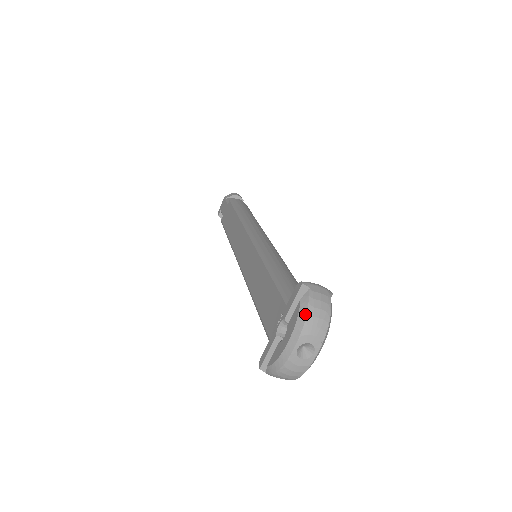
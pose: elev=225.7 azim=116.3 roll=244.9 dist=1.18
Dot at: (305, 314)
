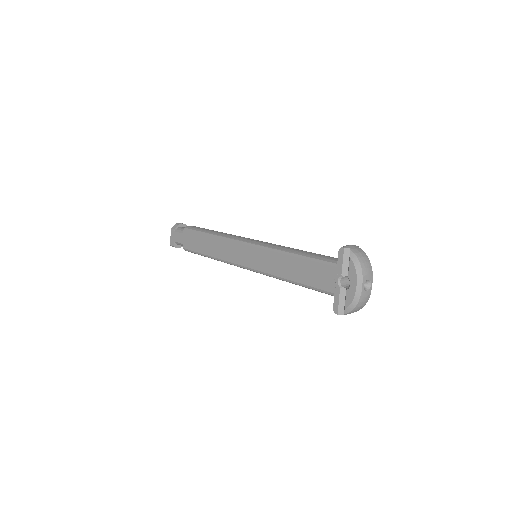
Dot at: (359, 264)
